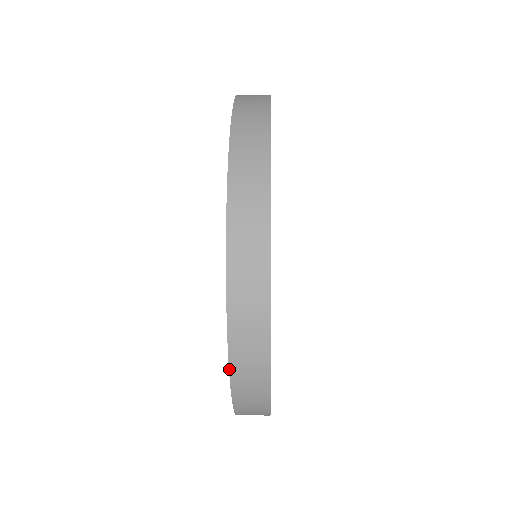
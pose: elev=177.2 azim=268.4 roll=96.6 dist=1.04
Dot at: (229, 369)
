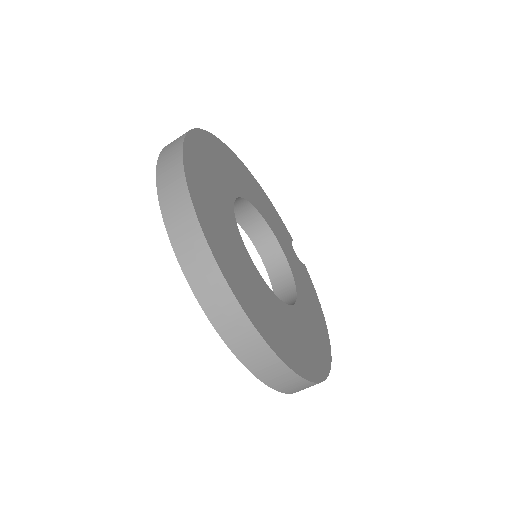
Dot at: (161, 152)
